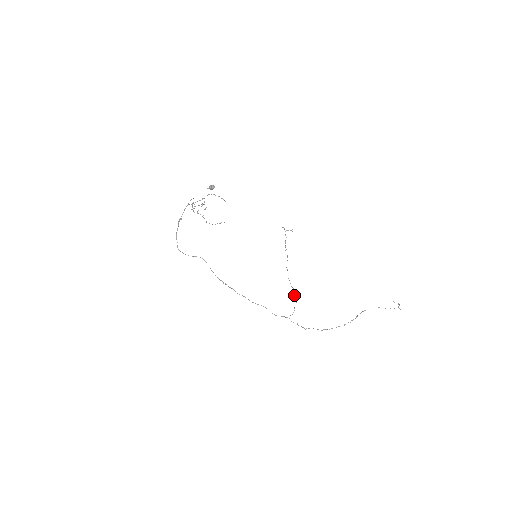
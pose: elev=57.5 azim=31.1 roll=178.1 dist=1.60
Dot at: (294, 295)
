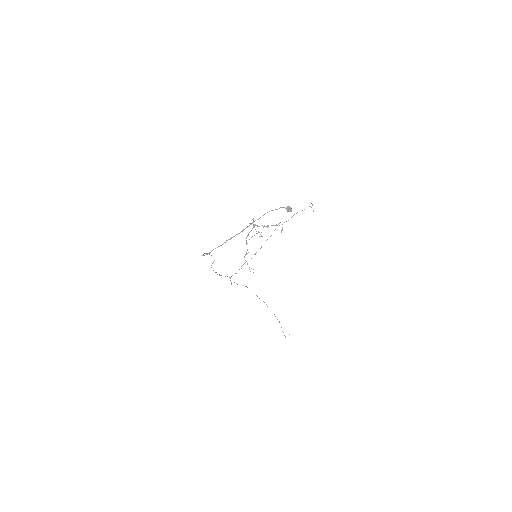
Dot at: occluded
